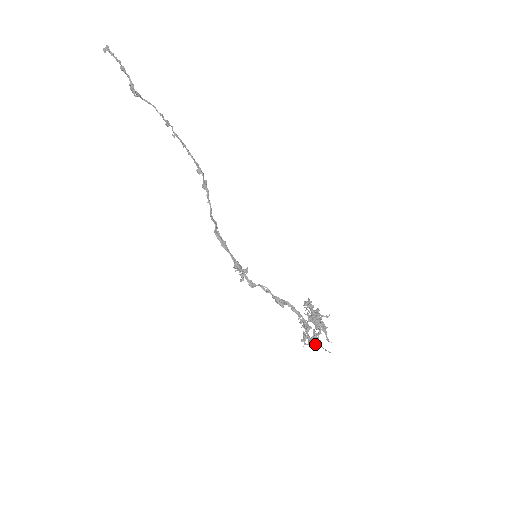
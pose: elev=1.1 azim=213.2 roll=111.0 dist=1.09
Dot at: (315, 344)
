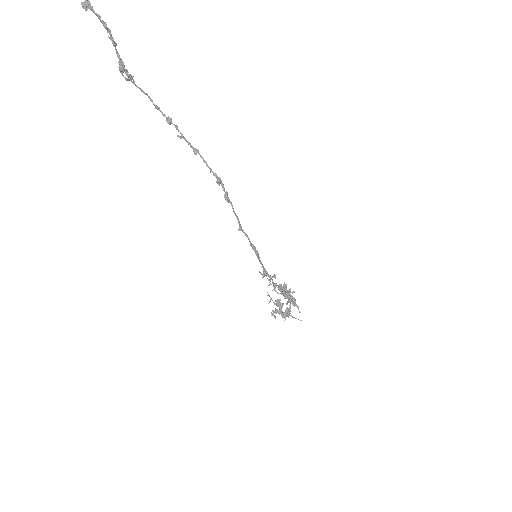
Dot at: occluded
